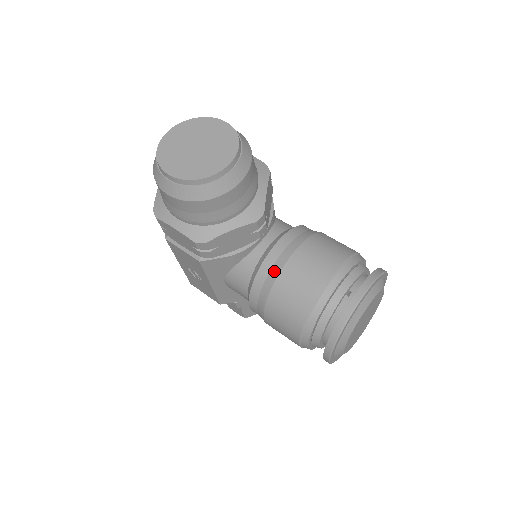
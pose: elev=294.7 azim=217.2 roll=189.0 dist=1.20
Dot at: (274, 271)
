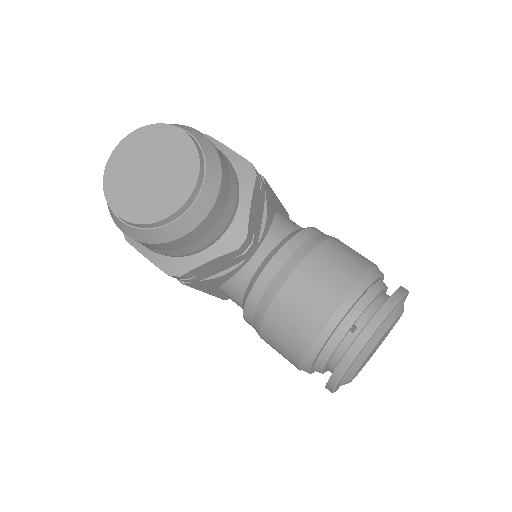
Dot at: (265, 299)
